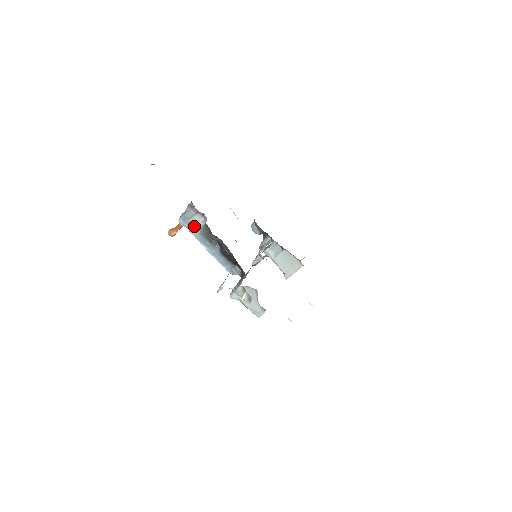
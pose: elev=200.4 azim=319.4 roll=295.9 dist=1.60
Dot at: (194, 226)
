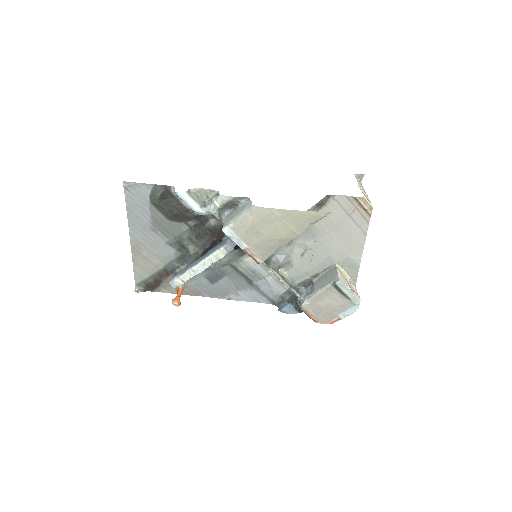
Dot at: (181, 272)
